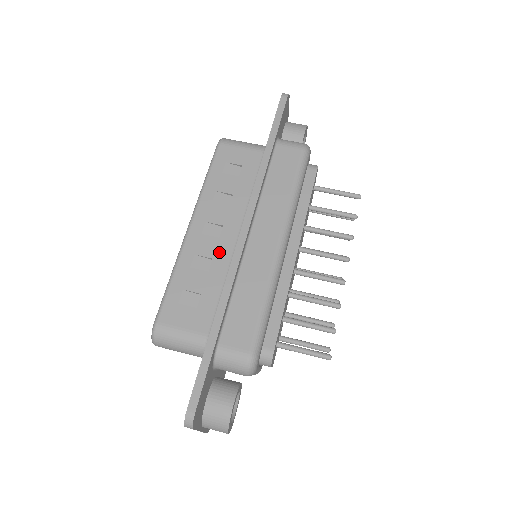
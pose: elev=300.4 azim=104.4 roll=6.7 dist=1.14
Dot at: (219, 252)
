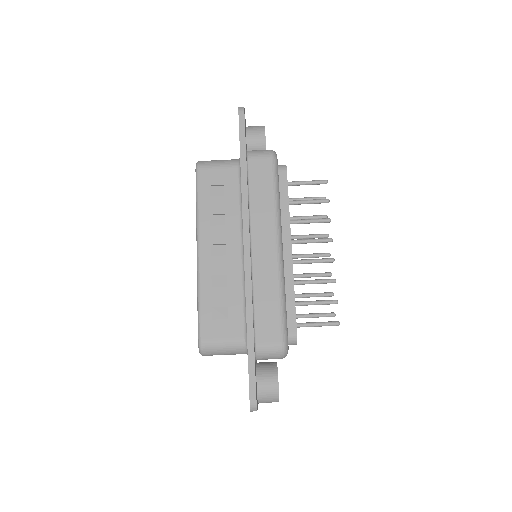
Dot at: (230, 268)
